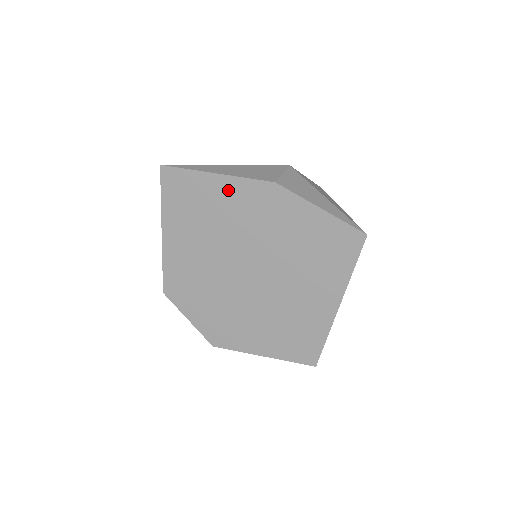
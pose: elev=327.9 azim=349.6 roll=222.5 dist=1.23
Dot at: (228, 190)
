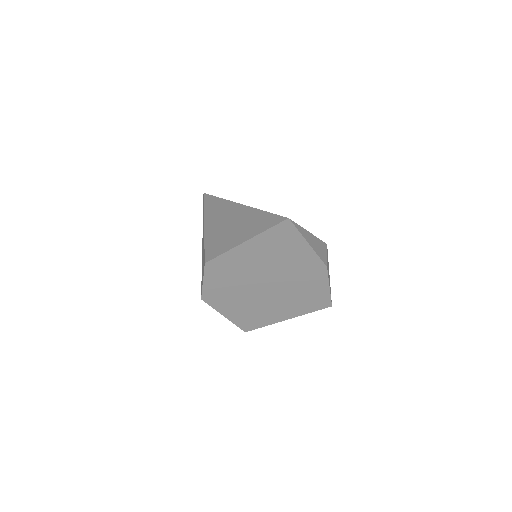
Dot at: (304, 254)
